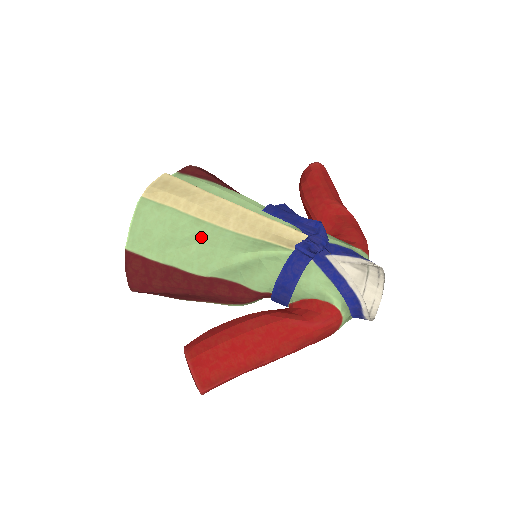
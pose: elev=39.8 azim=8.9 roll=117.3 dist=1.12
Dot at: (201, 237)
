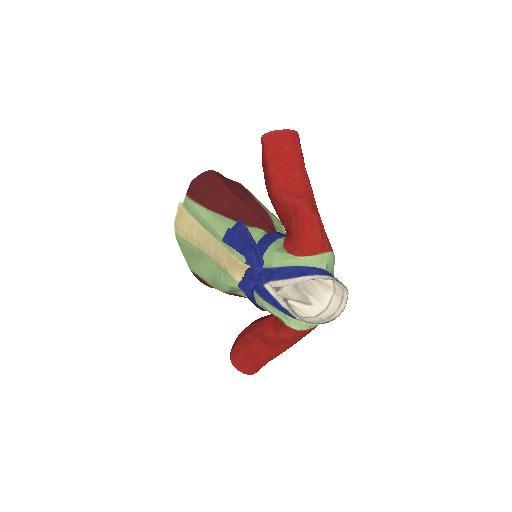
Dot at: (207, 267)
